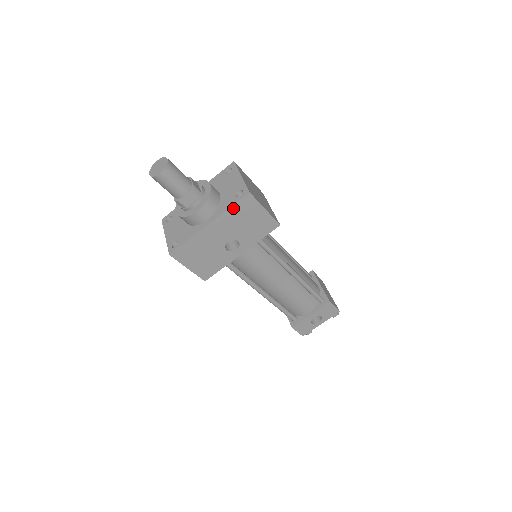
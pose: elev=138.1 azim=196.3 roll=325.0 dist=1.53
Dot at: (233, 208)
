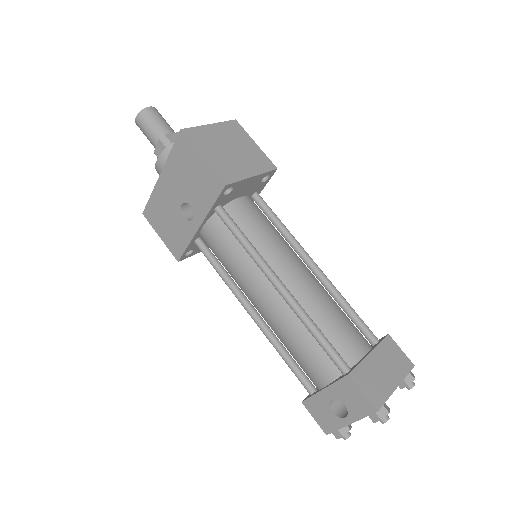
Dot at: (173, 153)
